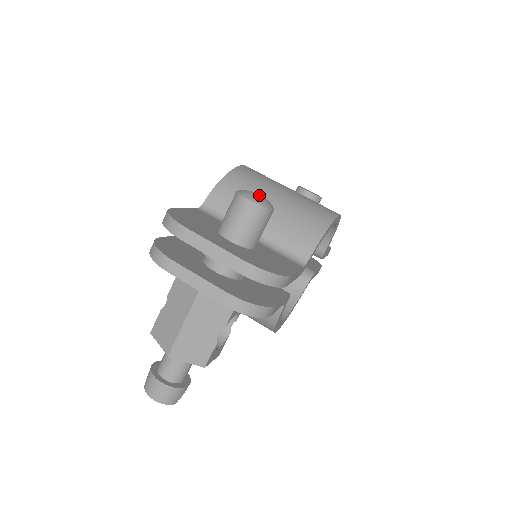
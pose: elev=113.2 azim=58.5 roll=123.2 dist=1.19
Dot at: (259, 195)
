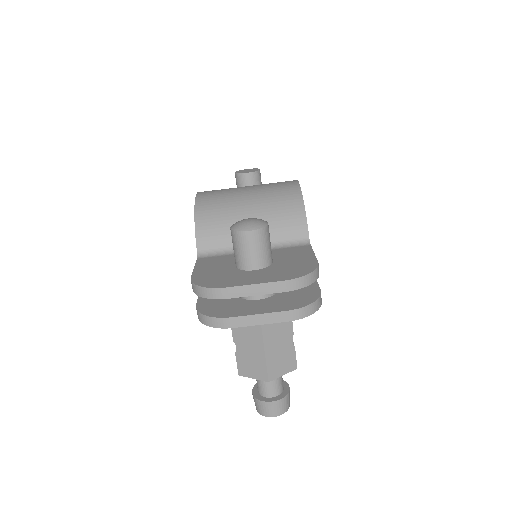
Dot at: (250, 220)
